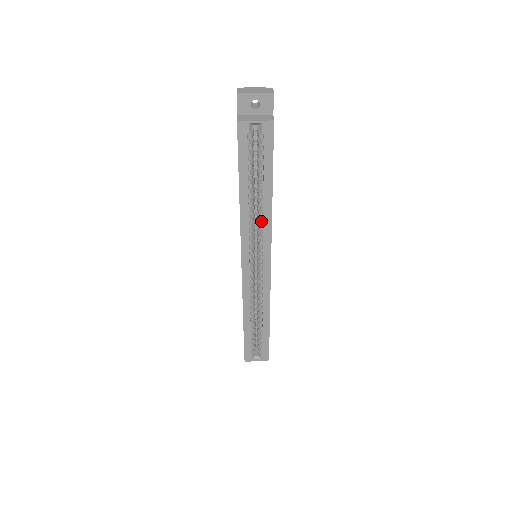
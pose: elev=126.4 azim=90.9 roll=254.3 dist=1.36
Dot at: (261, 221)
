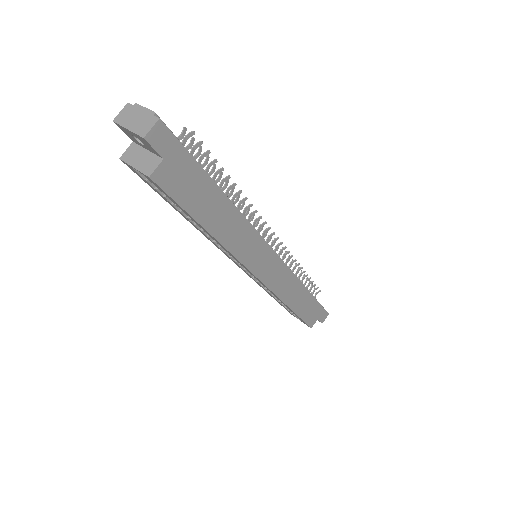
Dot at: occluded
